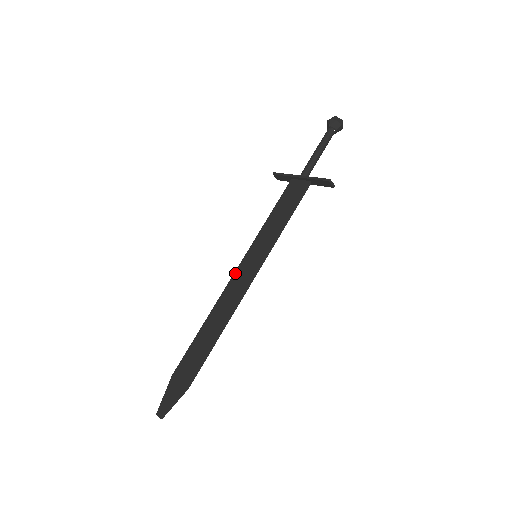
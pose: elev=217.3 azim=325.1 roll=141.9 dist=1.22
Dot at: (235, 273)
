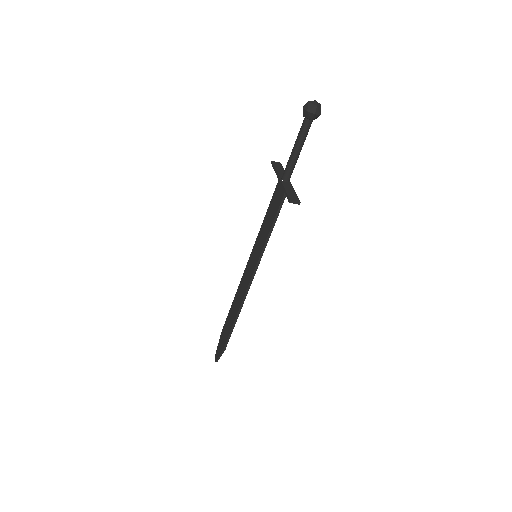
Dot at: (246, 266)
